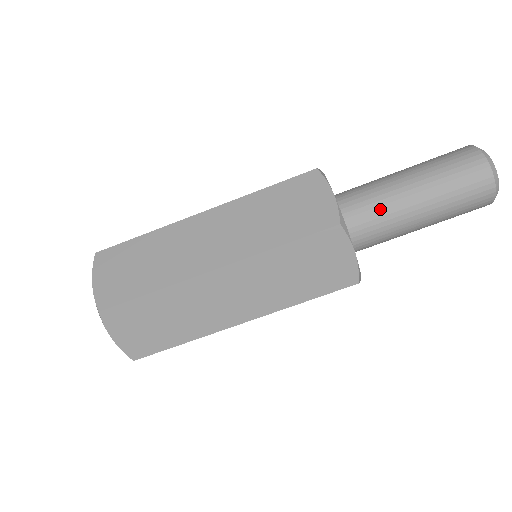
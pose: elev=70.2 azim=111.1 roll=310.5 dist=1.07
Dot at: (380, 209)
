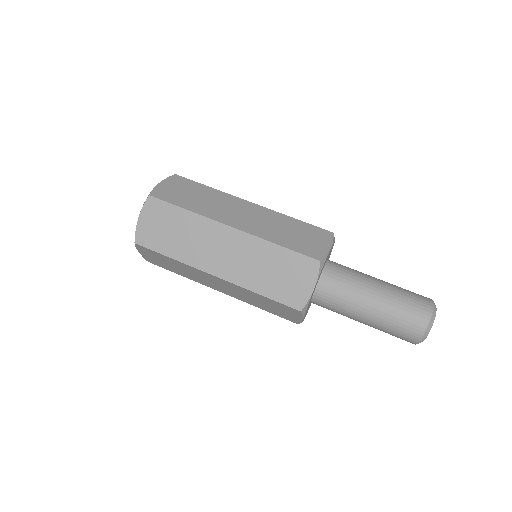
Dot at: (349, 283)
